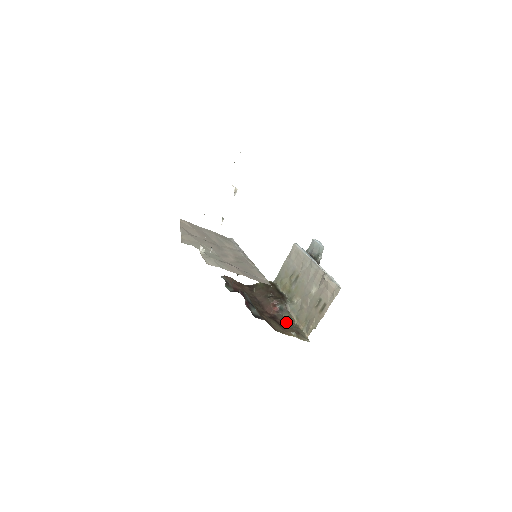
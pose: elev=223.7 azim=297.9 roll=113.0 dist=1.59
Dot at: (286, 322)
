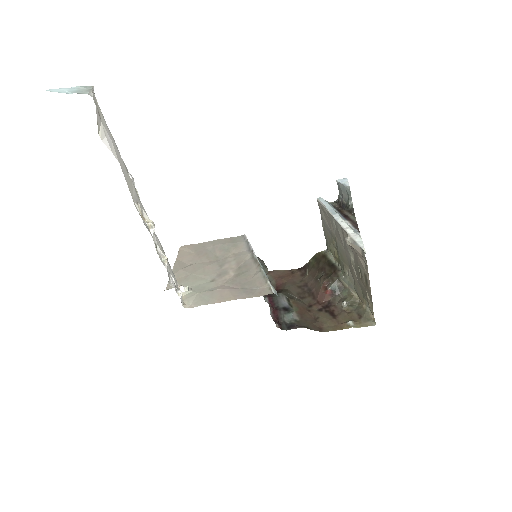
Dot at: (343, 306)
